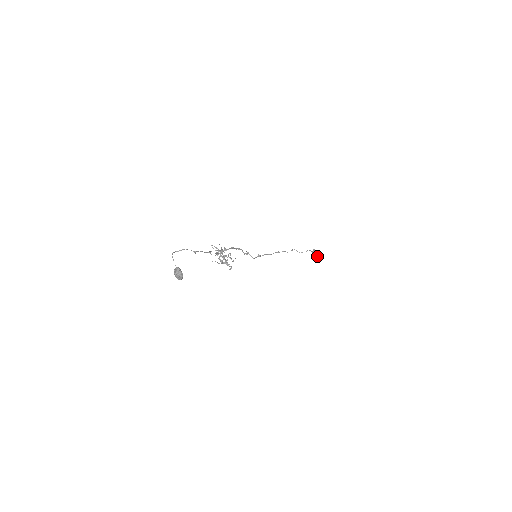
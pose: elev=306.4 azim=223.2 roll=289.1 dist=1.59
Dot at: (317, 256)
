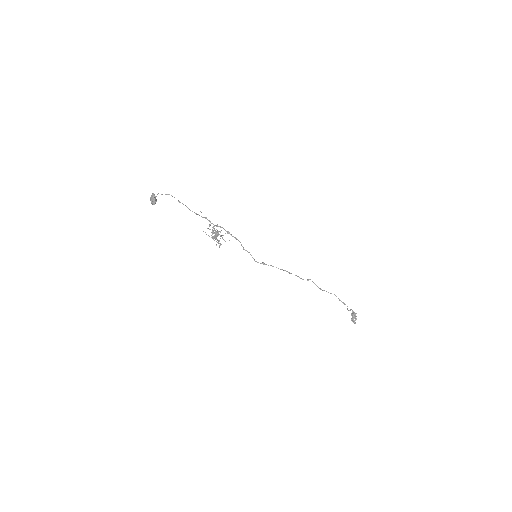
Dot at: (355, 317)
